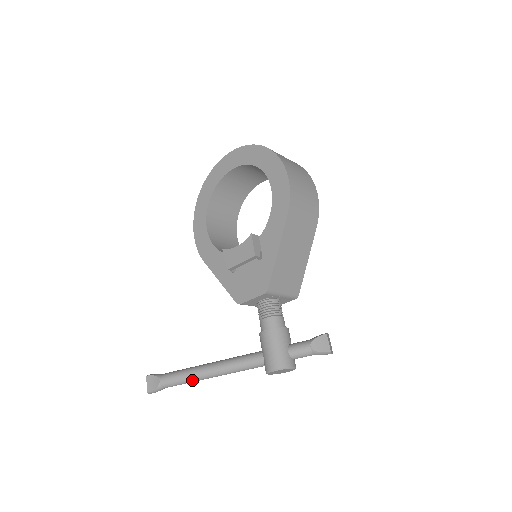
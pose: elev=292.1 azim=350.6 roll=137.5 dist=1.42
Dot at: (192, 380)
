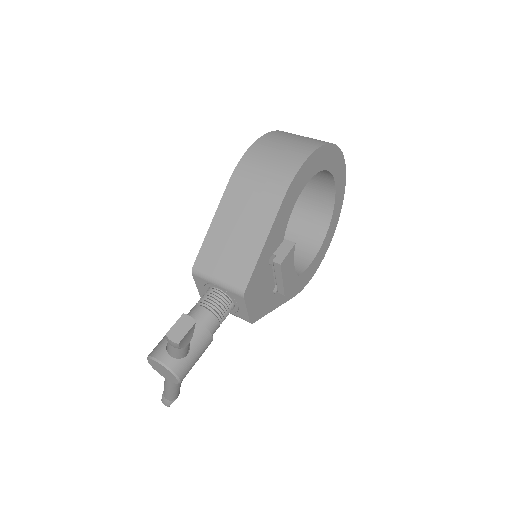
Dot at: (165, 387)
